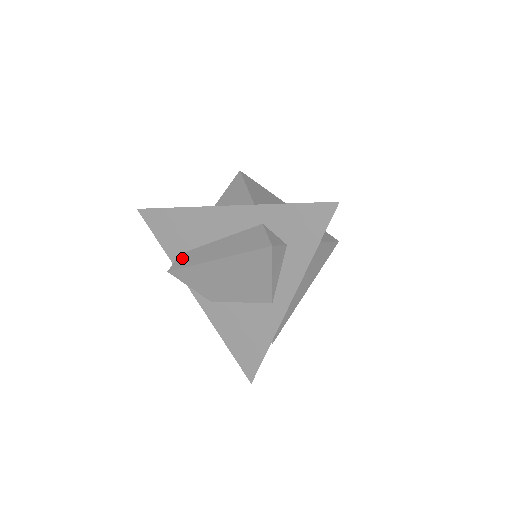
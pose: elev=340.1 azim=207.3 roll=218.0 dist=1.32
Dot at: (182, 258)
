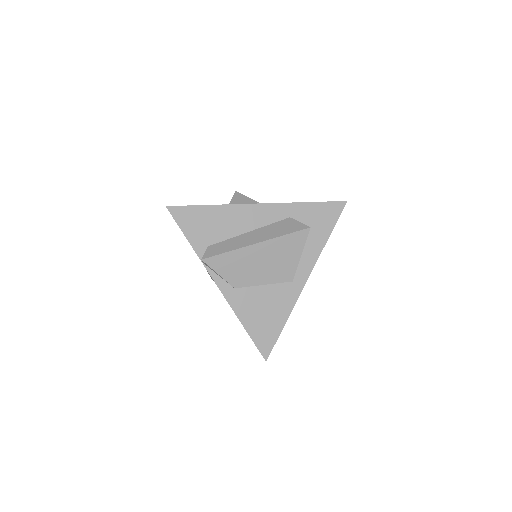
Dot at: (214, 248)
